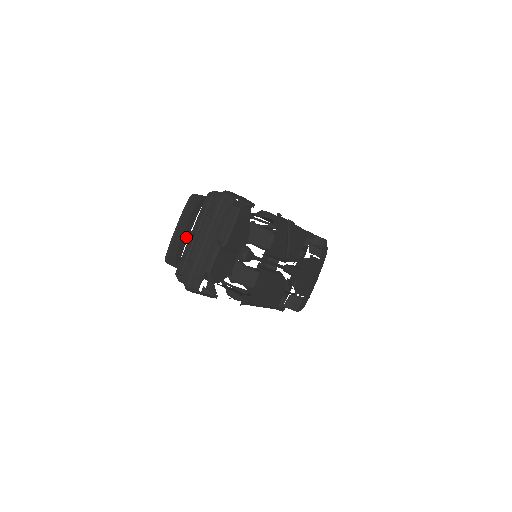
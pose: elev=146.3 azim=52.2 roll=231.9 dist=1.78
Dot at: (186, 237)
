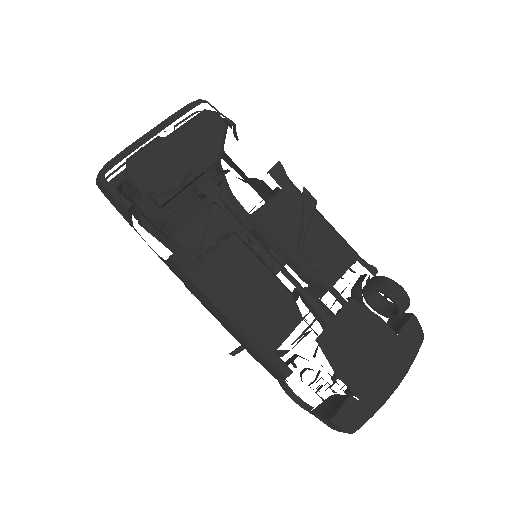
Dot at: occluded
